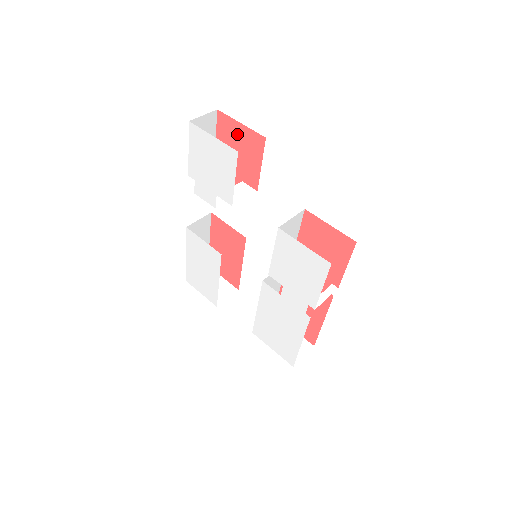
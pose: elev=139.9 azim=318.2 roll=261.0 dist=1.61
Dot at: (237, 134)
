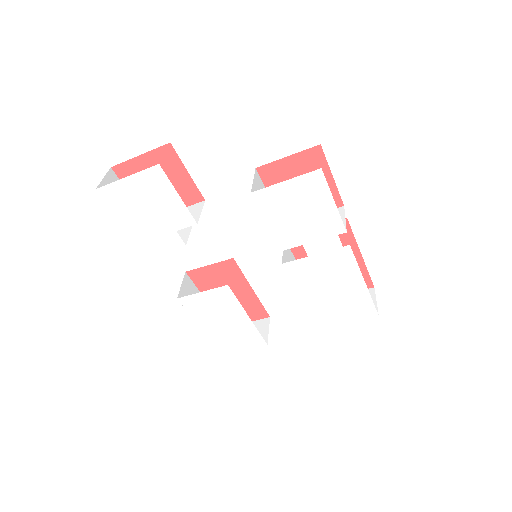
Dot at: occluded
